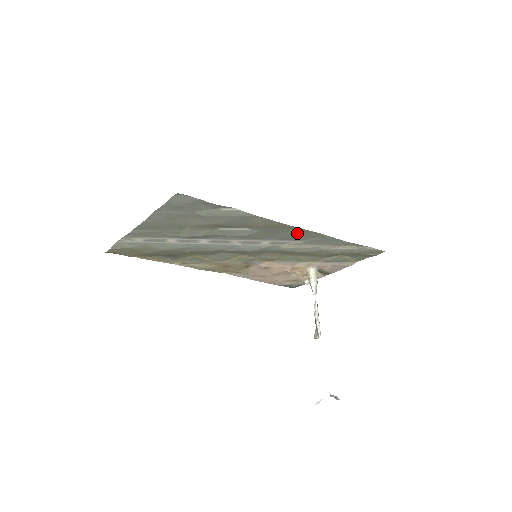
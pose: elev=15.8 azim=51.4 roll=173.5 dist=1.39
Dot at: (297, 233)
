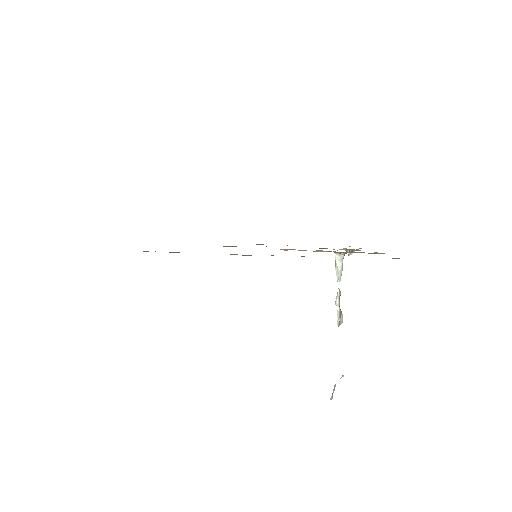
Dot at: occluded
